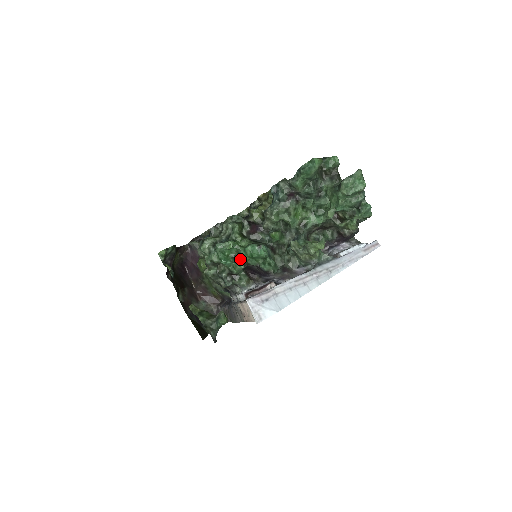
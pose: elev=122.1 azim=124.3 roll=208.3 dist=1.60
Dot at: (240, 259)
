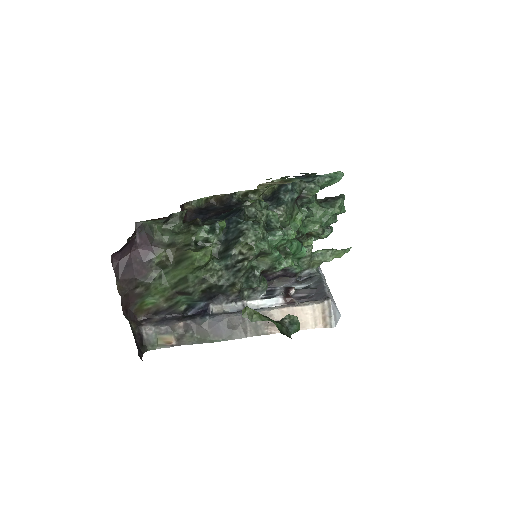
Dot at: (292, 254)
